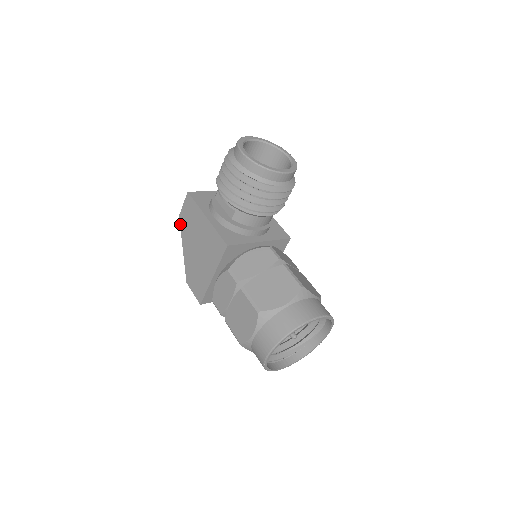
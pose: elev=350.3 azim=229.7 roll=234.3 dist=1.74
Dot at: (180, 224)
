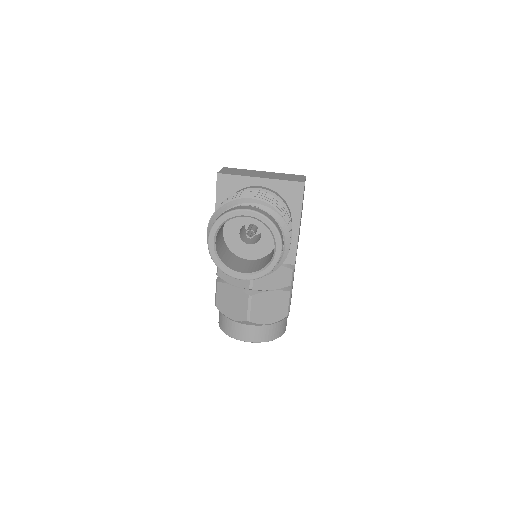
Dot at: occluded
